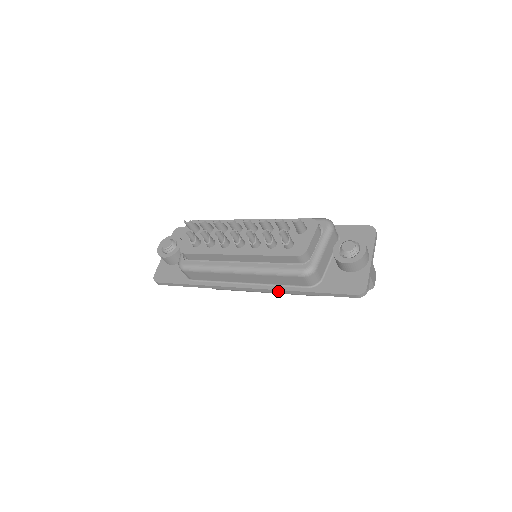
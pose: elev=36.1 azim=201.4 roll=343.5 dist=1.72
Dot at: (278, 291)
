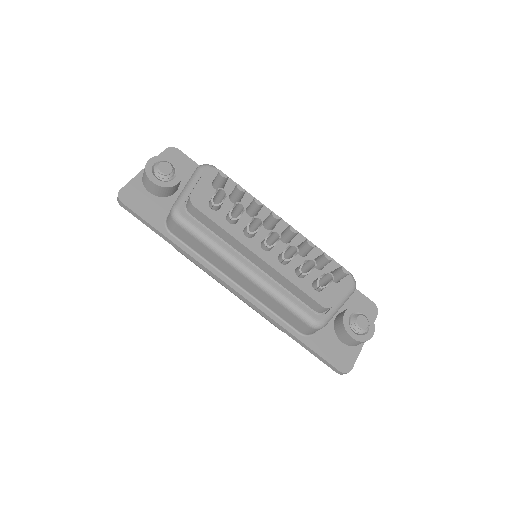
Dot at: (265, 315)
